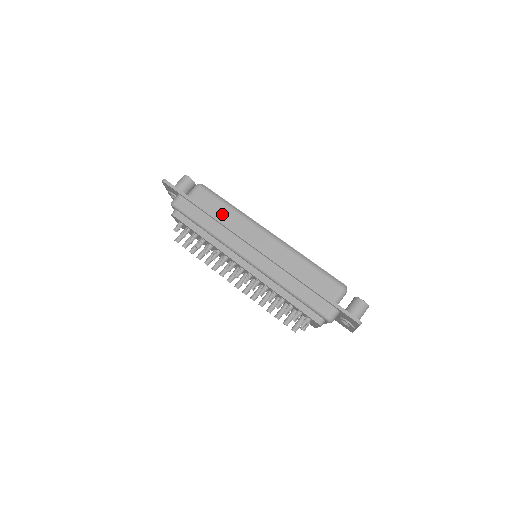
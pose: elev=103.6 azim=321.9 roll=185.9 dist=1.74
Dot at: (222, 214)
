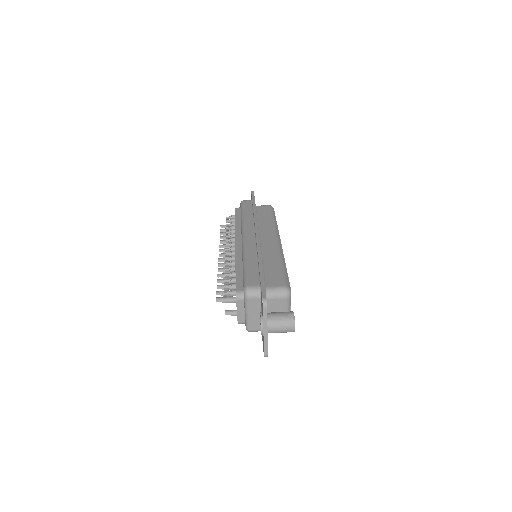
Dot at: (263, 219)
